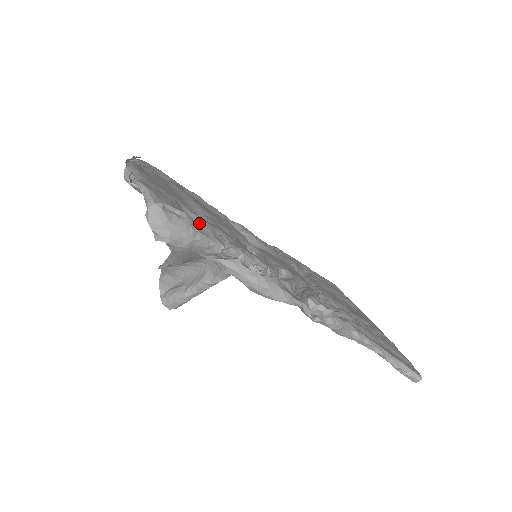
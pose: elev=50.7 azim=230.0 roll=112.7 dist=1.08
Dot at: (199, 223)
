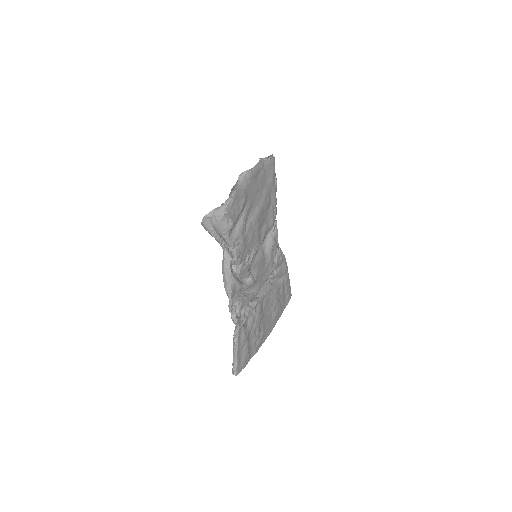
Dot at: (238, 229)
